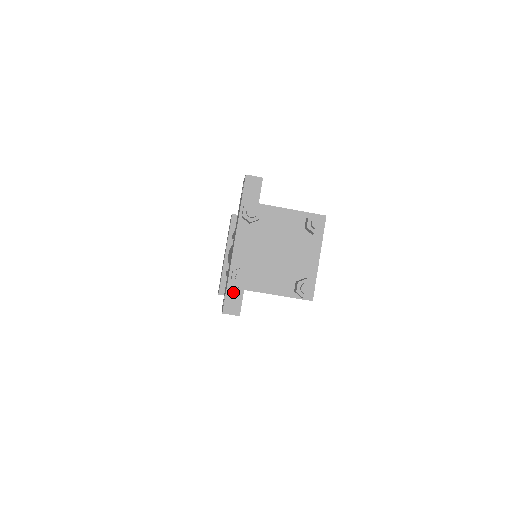
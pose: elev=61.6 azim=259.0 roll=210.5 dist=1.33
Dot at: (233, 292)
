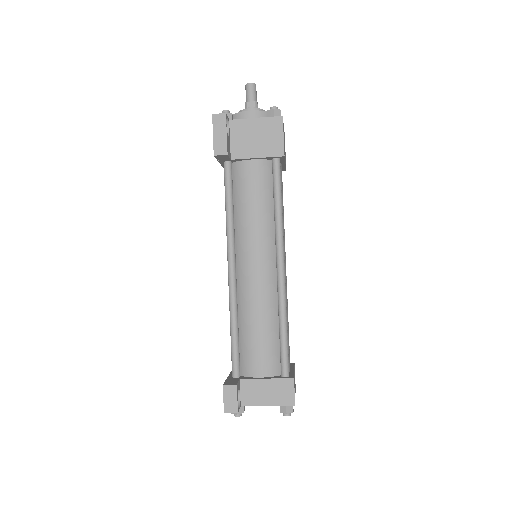
Dot at: occluded
